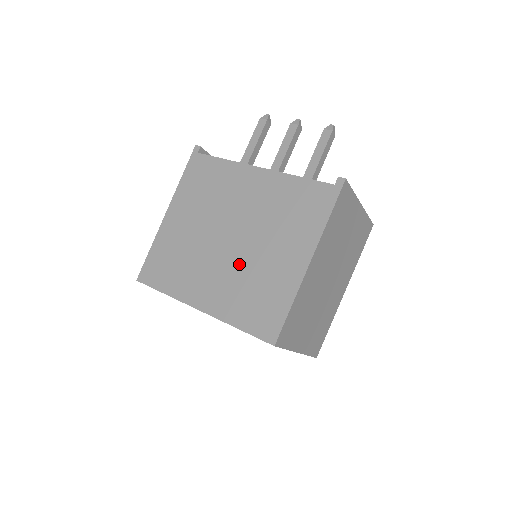
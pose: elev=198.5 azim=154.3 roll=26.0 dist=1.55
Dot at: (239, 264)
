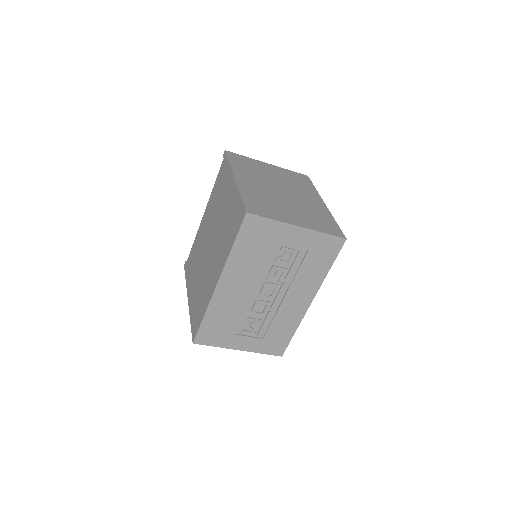
Dot at: (217, 239)
